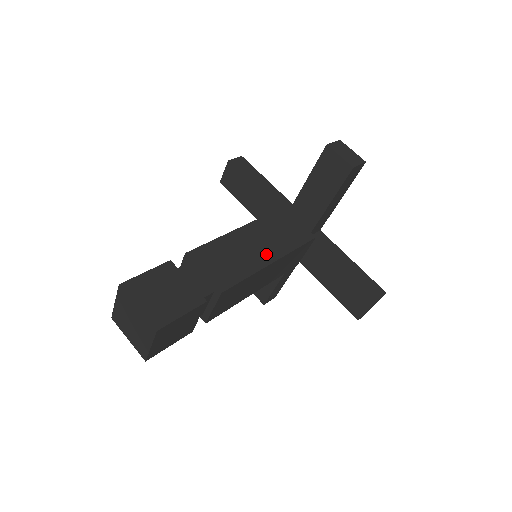
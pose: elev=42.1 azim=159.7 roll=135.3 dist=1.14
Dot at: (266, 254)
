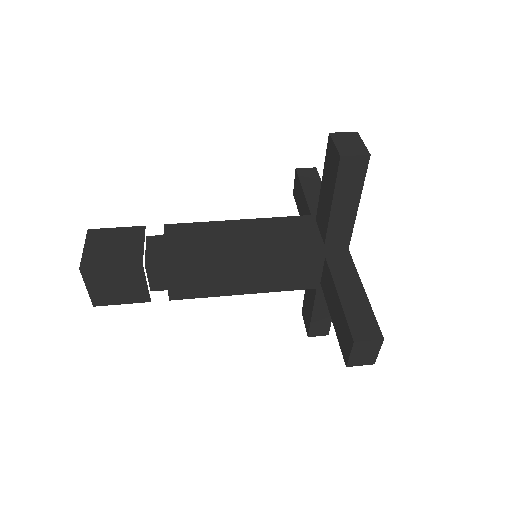
Dot at: (245, 248)
